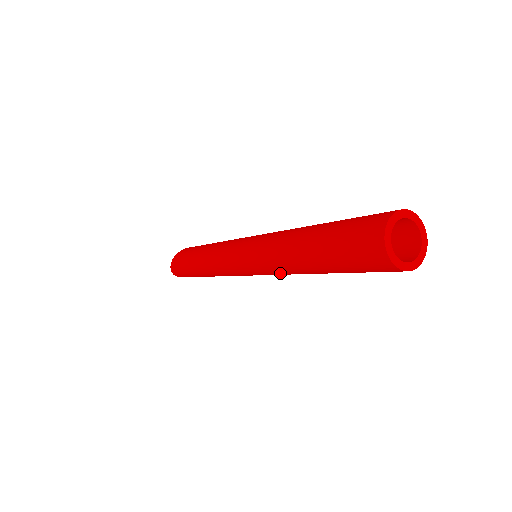
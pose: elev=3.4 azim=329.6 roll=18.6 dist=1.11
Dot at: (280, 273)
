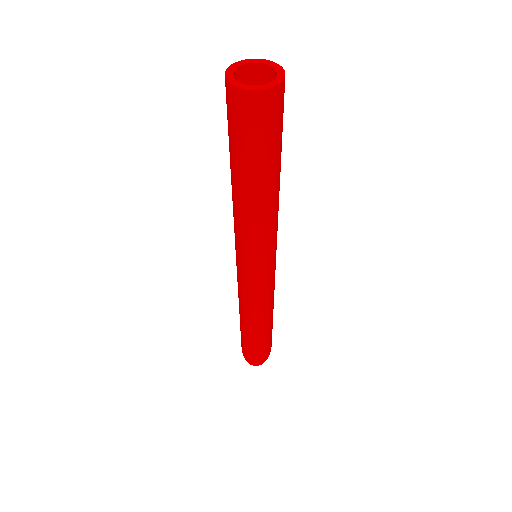
Dot at: (253, 235)
